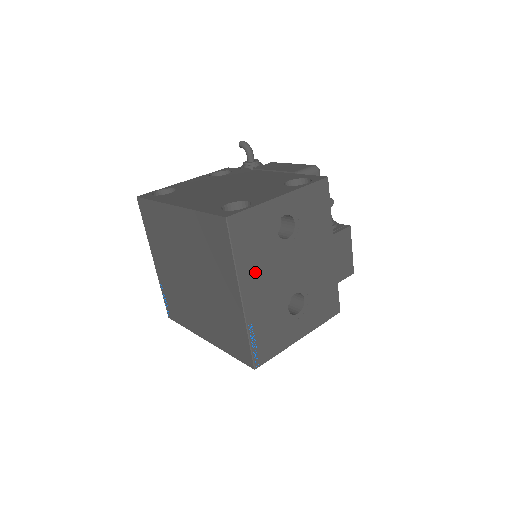
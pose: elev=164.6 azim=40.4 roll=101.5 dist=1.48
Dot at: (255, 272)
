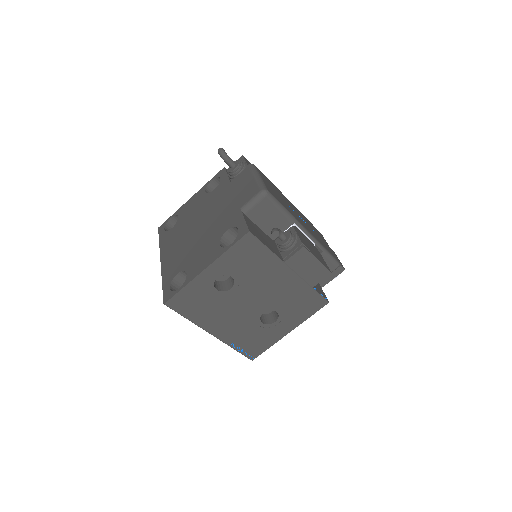
Dot at: (213, 318)
